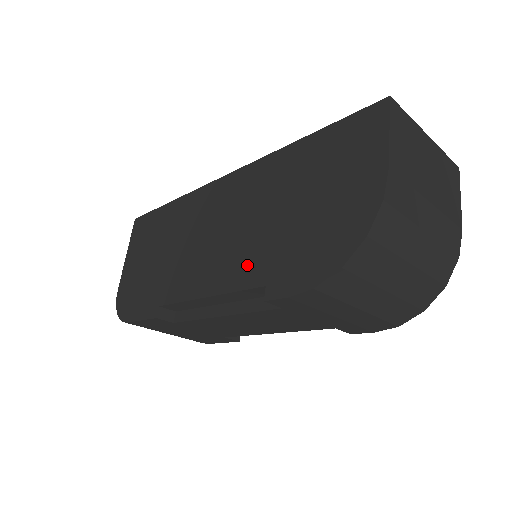
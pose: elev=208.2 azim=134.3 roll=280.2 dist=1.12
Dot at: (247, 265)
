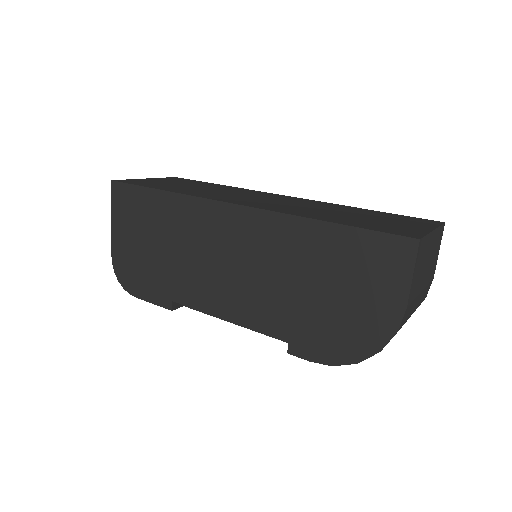
Dot at: (269, 315)
